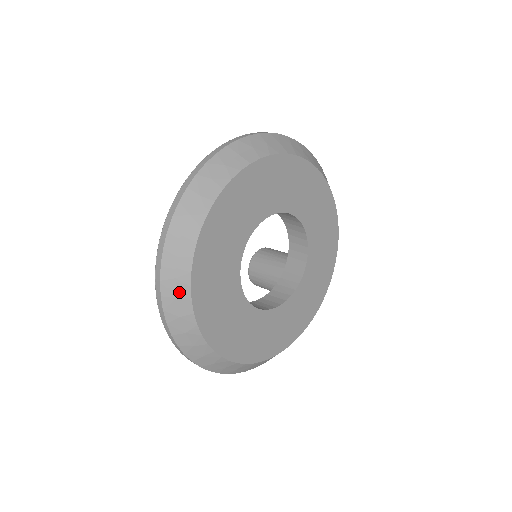
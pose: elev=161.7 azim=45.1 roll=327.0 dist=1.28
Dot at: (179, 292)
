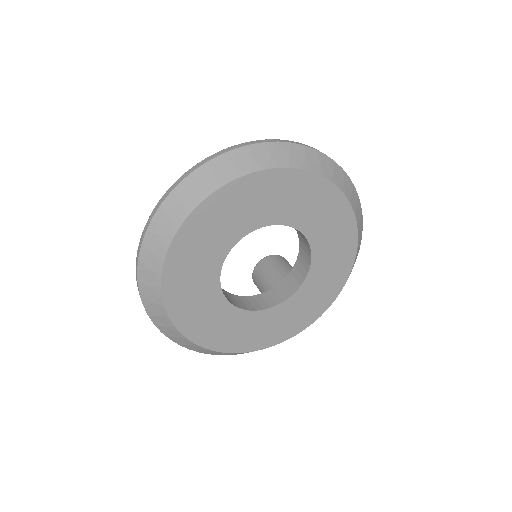
Dot at: (157, 248)
